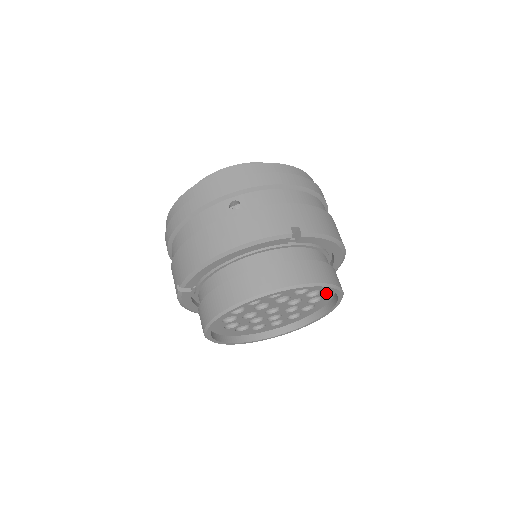
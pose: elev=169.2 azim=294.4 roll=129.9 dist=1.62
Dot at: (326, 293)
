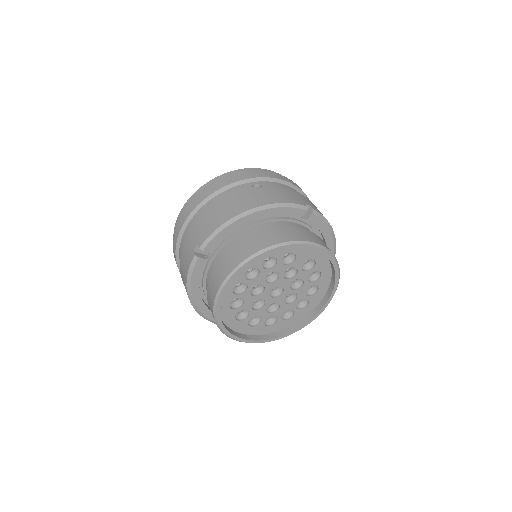
Dot at: (323, 282)
